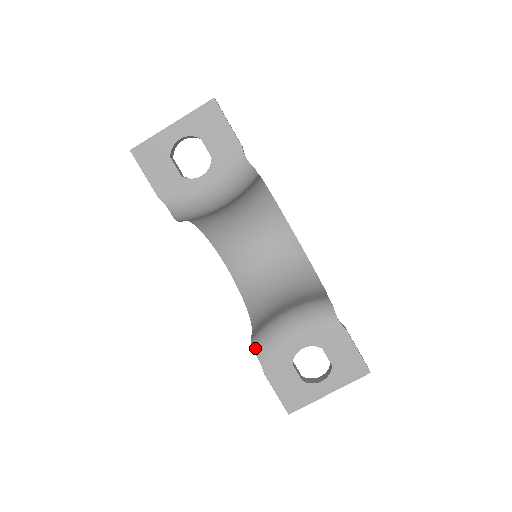
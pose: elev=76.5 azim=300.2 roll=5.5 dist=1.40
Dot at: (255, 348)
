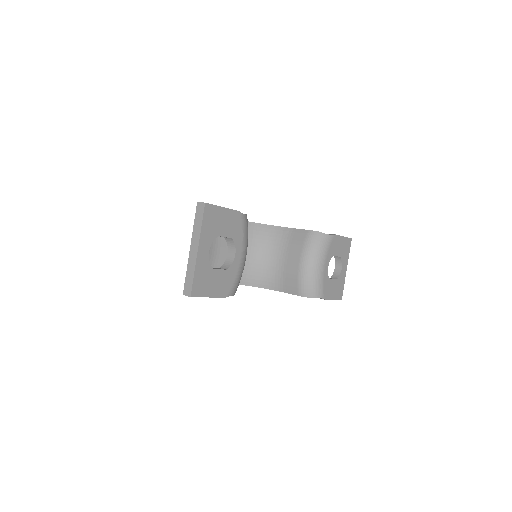
Dot at: (310, 296)
